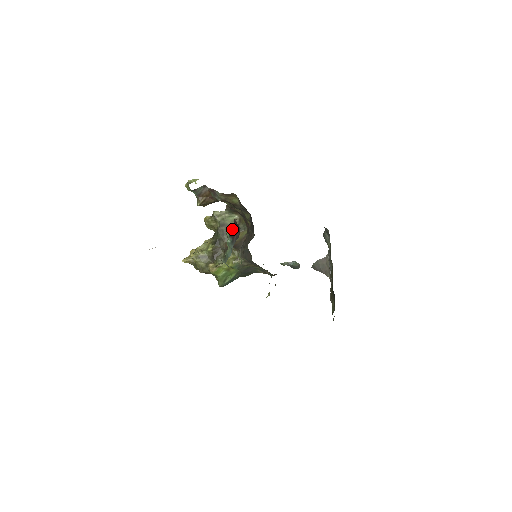
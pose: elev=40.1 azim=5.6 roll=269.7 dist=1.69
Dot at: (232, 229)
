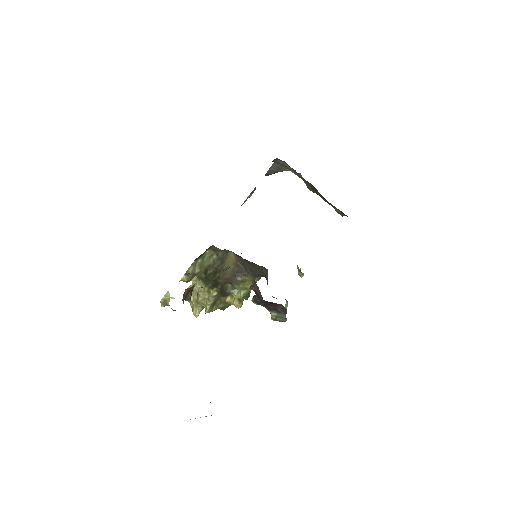
Dot at: (266, 305)
